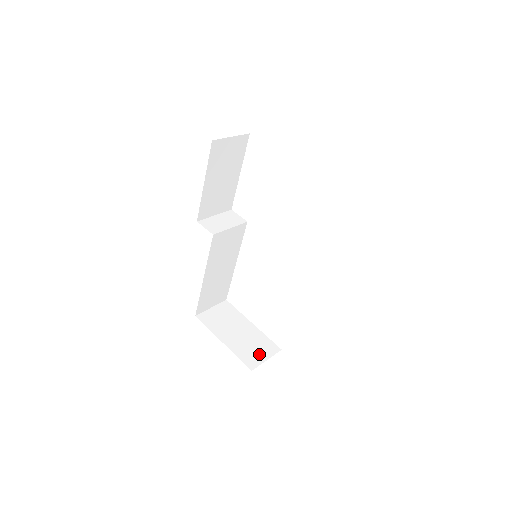
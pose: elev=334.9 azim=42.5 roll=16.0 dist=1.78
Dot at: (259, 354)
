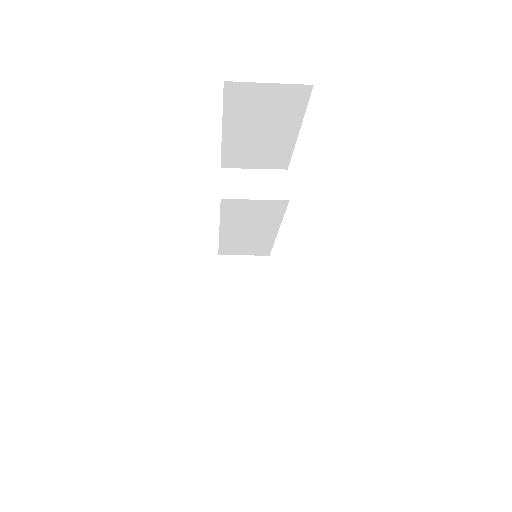
Dot at: (244, 342)
